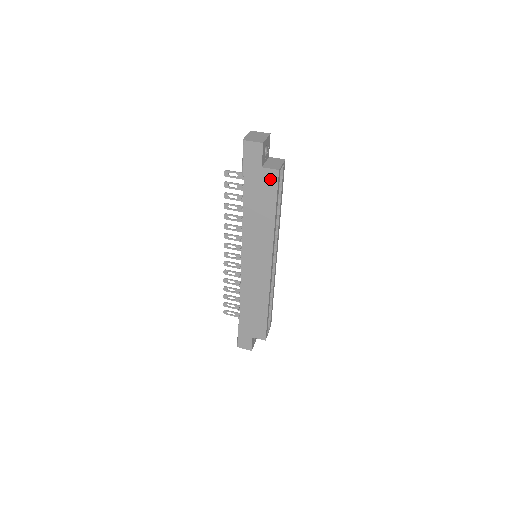
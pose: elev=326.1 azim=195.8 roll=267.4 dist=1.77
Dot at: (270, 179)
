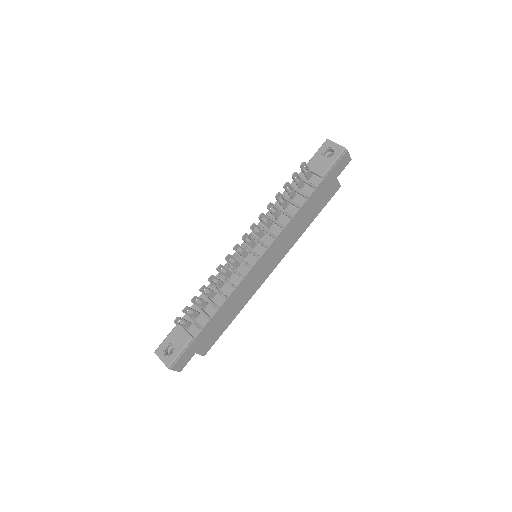
Dot at: (333, 190)
